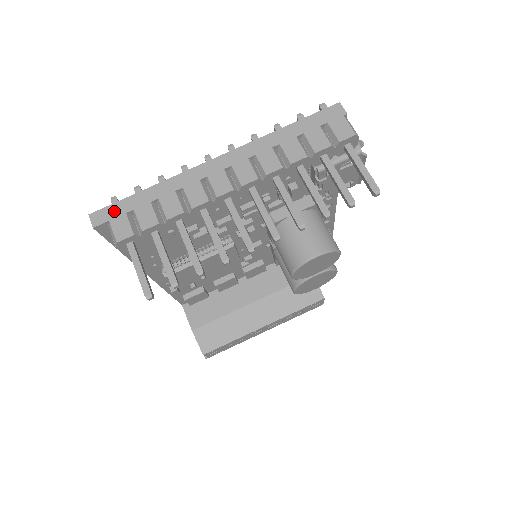
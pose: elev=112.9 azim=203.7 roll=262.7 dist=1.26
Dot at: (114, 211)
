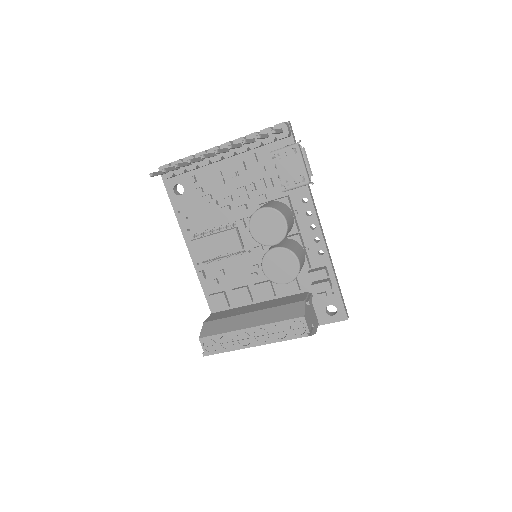
Dot at: occluded
